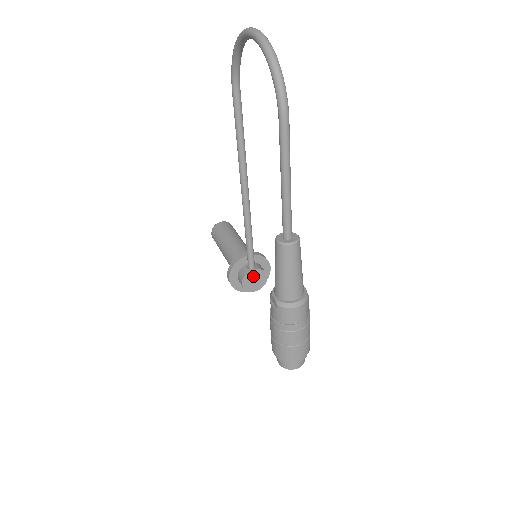
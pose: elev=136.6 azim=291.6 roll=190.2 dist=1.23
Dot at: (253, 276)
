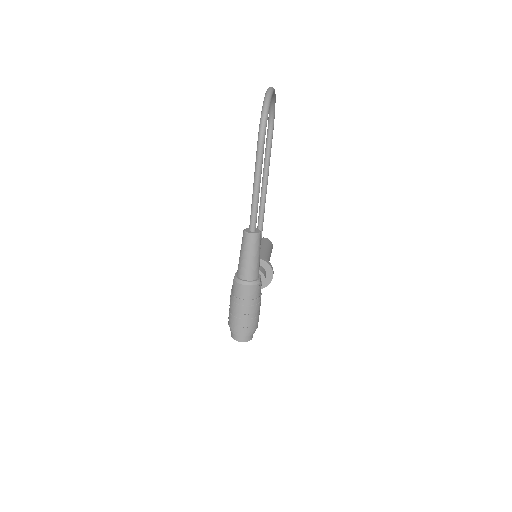
Dot at: occluded
